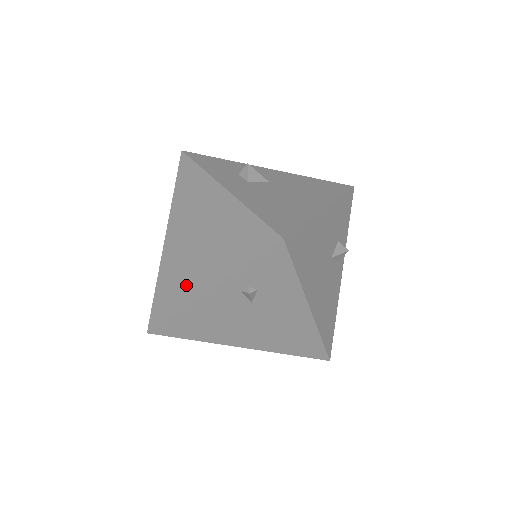
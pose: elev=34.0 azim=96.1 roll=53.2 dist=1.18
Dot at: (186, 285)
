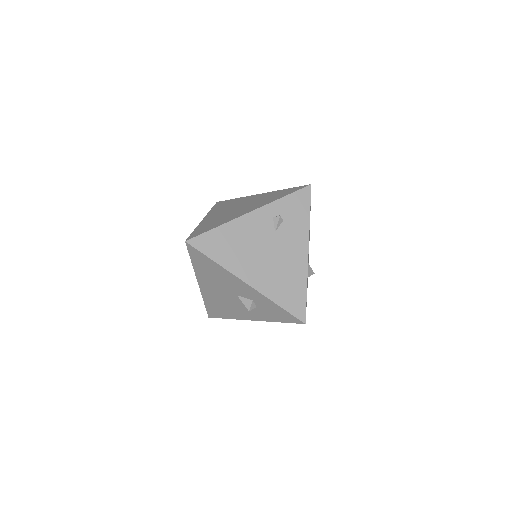
Dot at: (230, 217)
